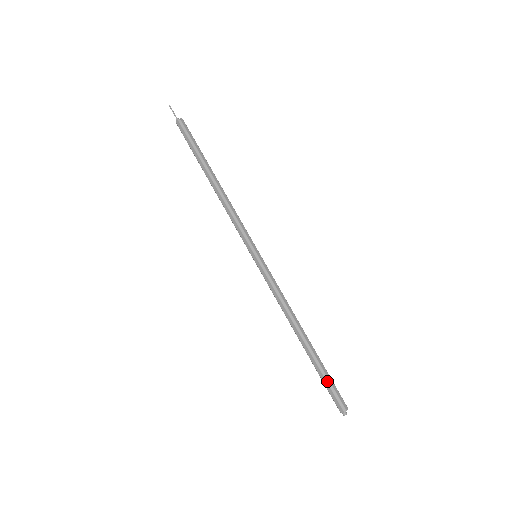
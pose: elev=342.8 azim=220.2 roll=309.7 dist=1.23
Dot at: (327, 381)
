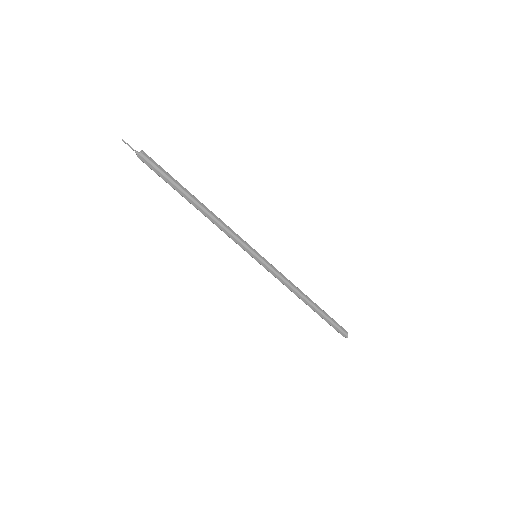
Dot at: (332, 323)
